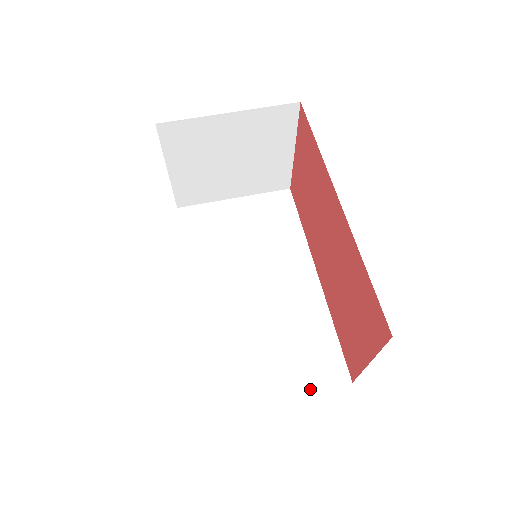
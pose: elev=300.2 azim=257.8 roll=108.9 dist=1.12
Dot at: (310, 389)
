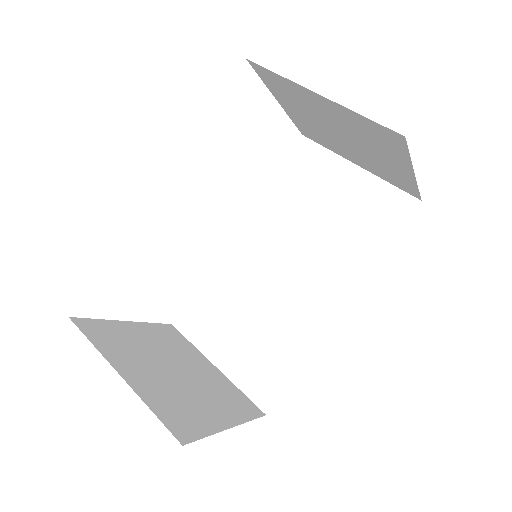
Dot at: (237, 383)
